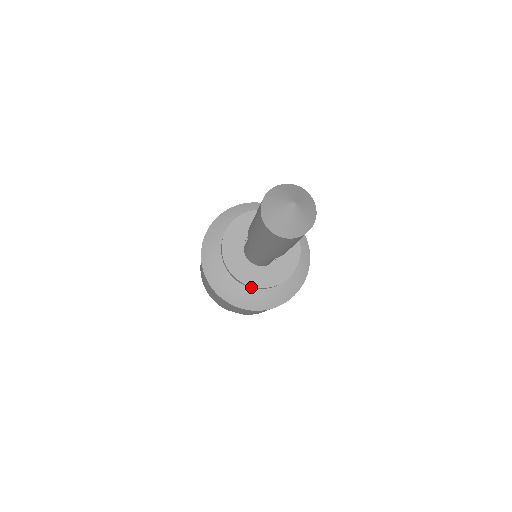
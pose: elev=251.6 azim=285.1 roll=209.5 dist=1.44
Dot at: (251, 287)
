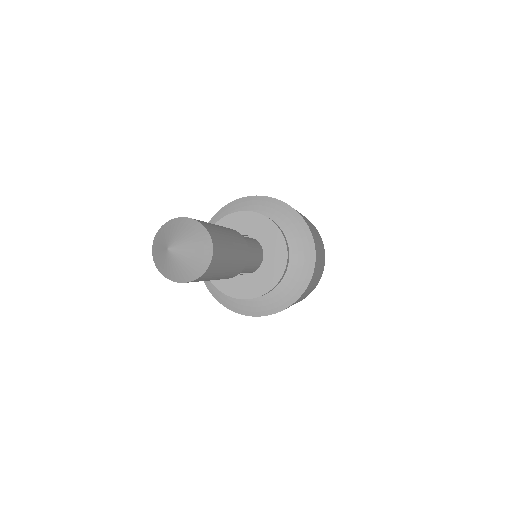
Dot at: occluded
